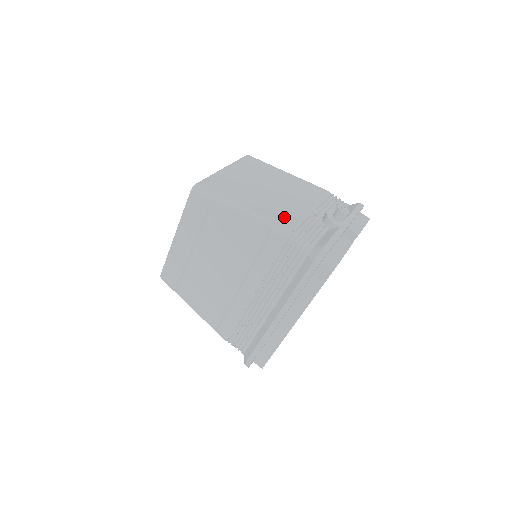
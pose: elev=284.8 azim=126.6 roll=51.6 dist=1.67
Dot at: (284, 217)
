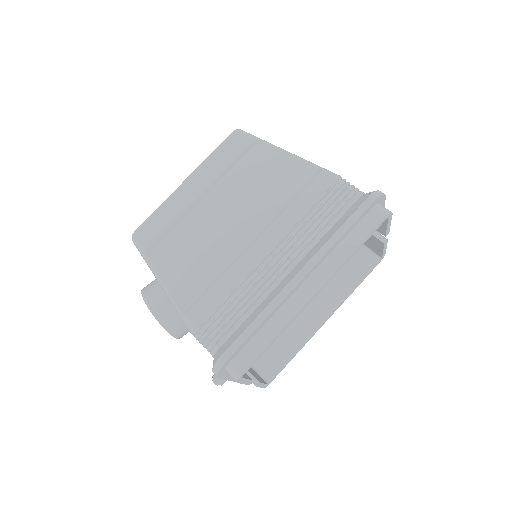
Dot at: occluded
